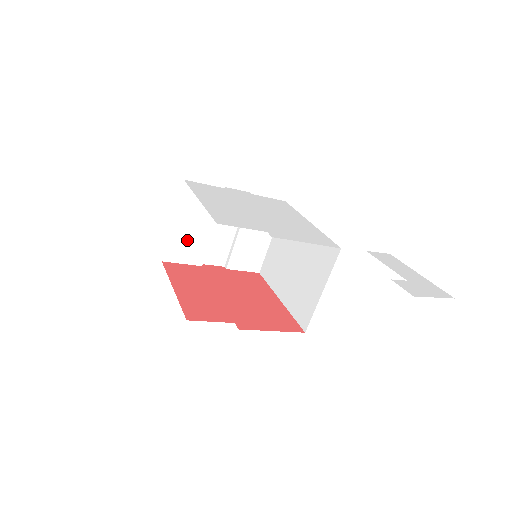
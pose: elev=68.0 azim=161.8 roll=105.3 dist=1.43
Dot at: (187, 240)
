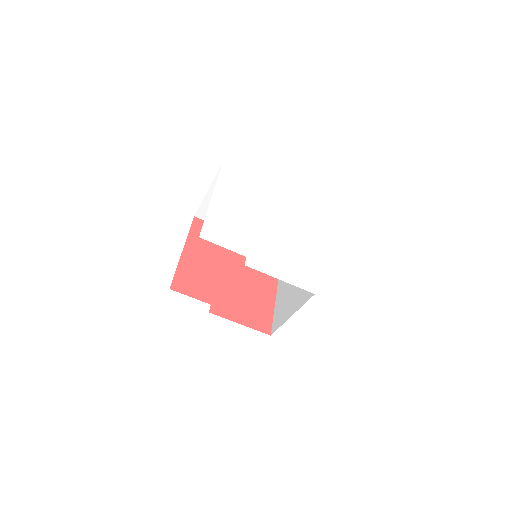
Dot at: occluded
